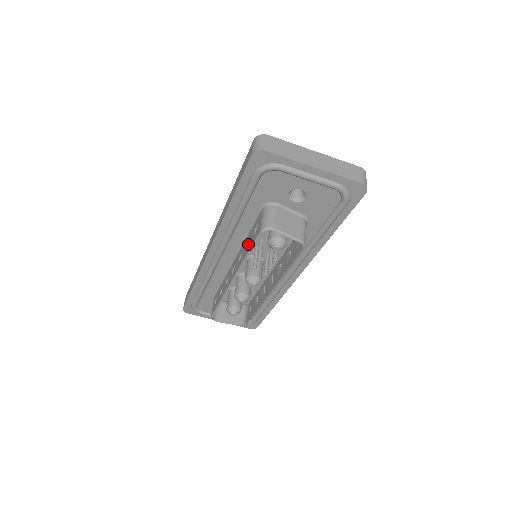
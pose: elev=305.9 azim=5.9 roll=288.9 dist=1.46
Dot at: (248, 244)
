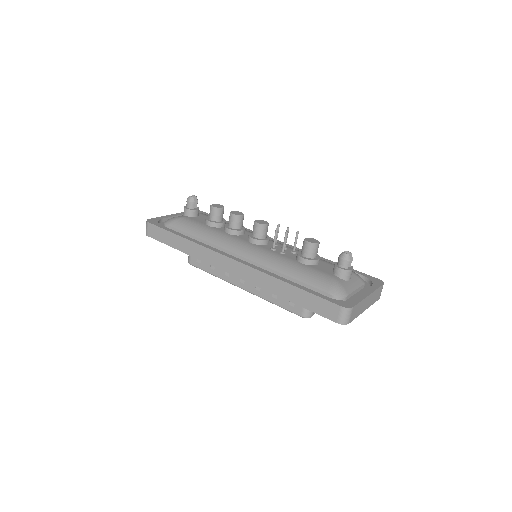
Dot at: occluded
